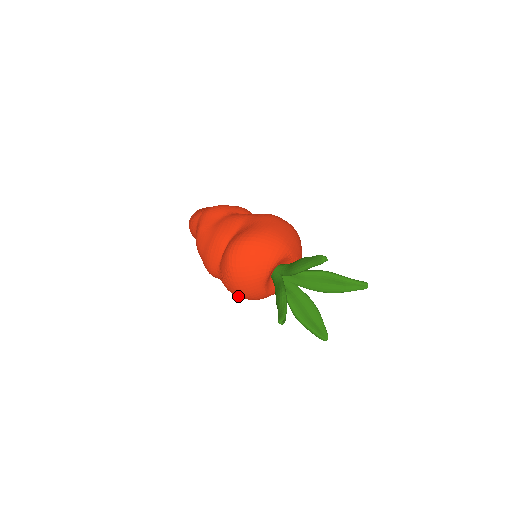
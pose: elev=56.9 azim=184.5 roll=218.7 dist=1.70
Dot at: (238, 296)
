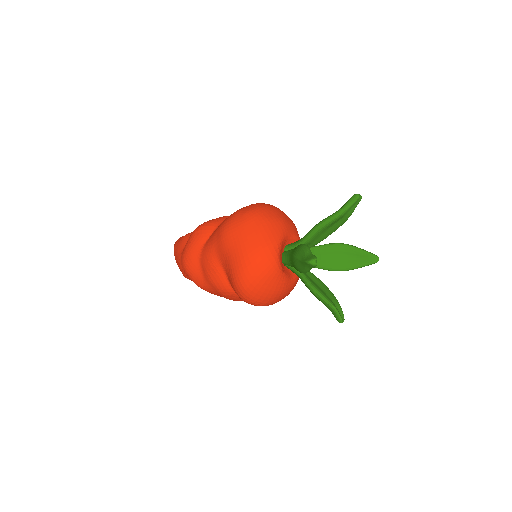
Dot at: occluded
